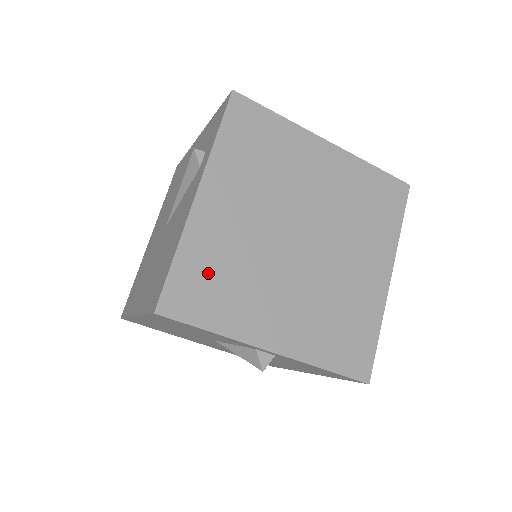
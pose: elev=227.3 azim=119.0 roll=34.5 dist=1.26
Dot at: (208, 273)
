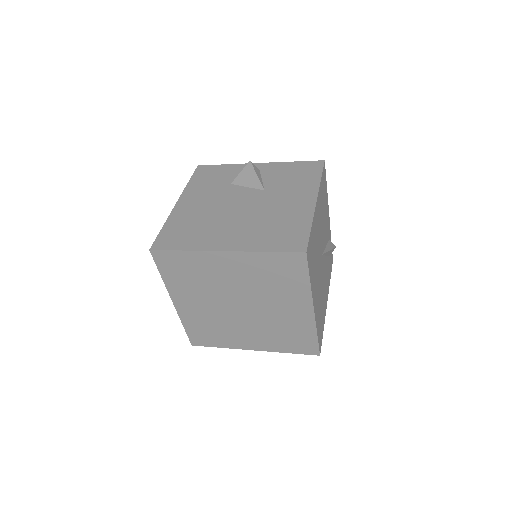
Dot at: (202, 330)
